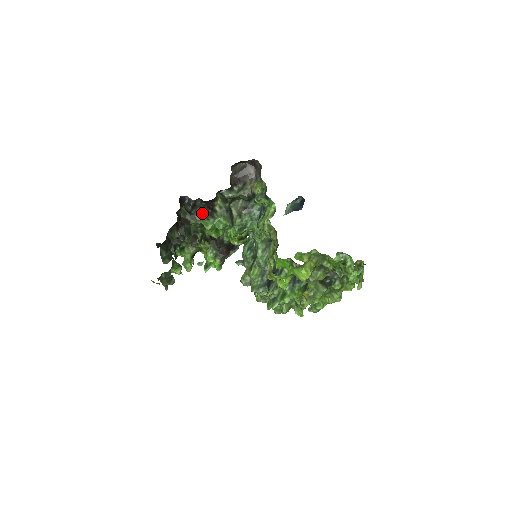
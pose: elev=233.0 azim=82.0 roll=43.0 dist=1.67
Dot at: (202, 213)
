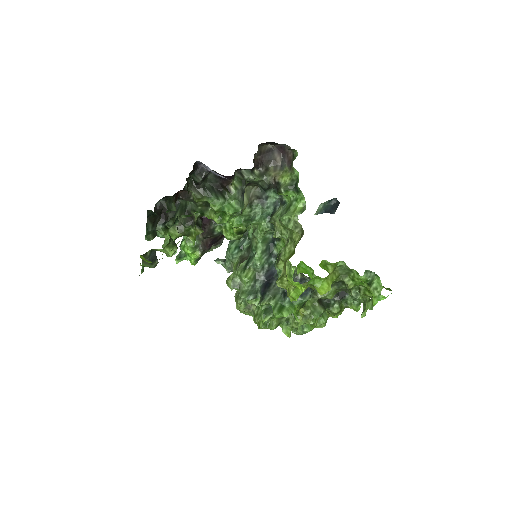
Dot at: (212, 189)
